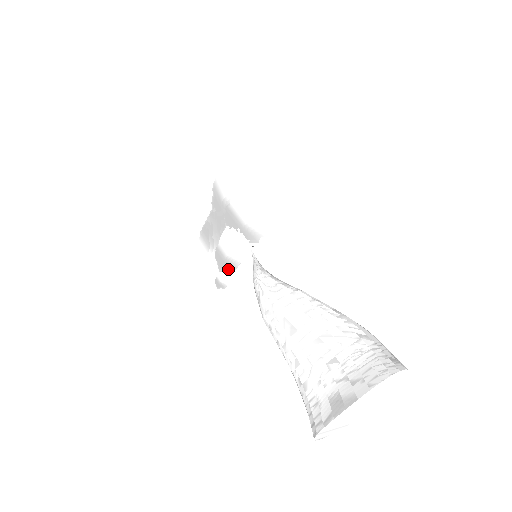
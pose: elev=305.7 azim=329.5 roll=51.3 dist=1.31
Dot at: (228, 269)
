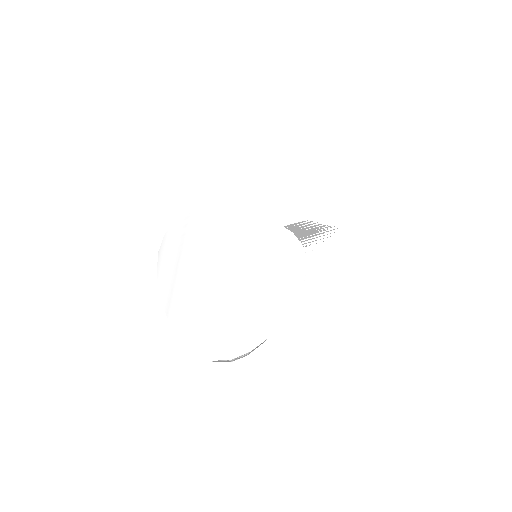
Dot at: occluded
